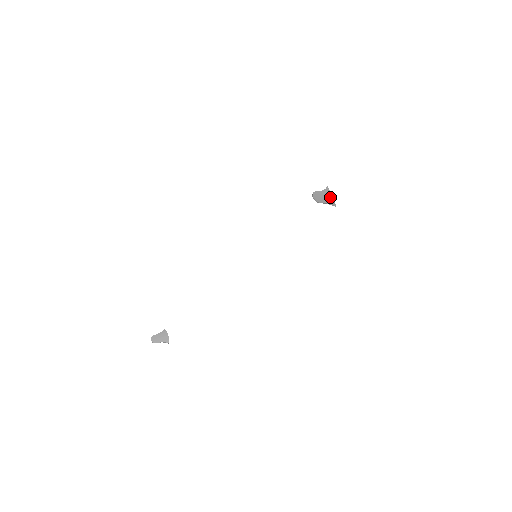
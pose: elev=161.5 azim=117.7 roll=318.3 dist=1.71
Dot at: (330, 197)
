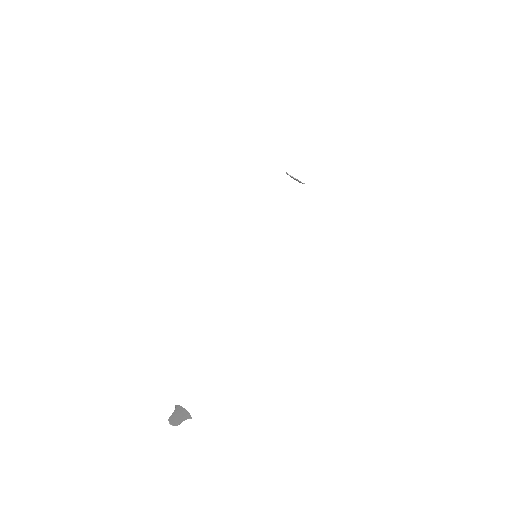
Dot at: occluded
